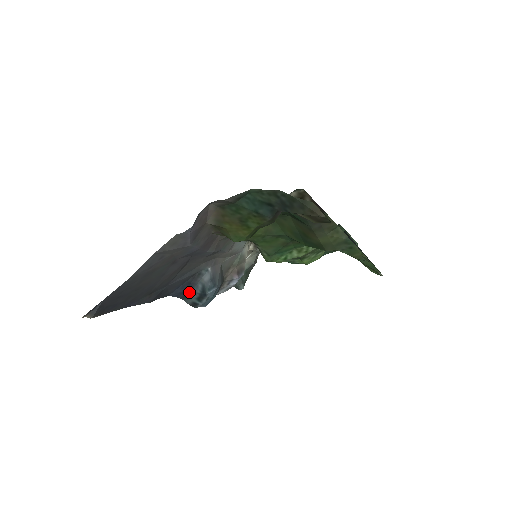
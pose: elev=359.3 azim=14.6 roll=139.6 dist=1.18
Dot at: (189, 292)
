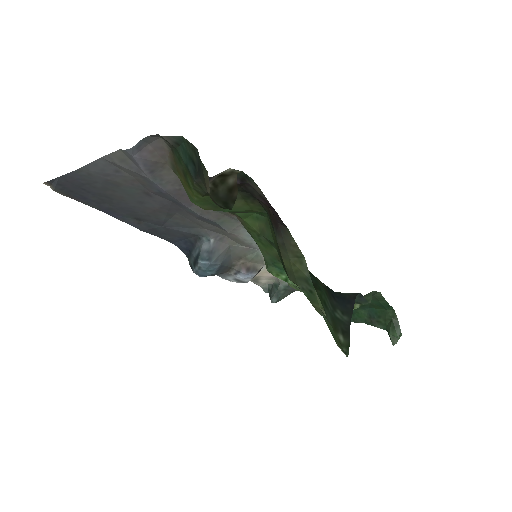
Dot at: (190, 252)
